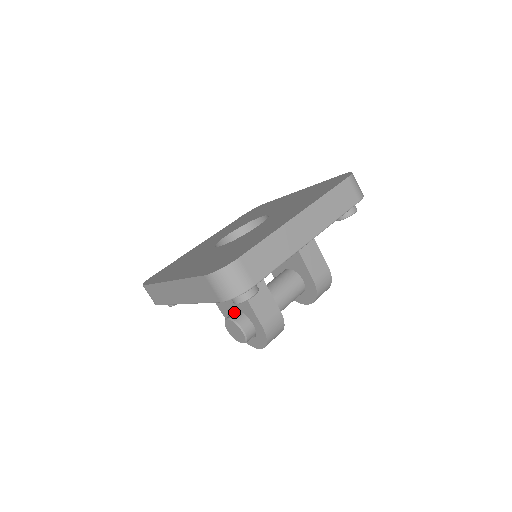
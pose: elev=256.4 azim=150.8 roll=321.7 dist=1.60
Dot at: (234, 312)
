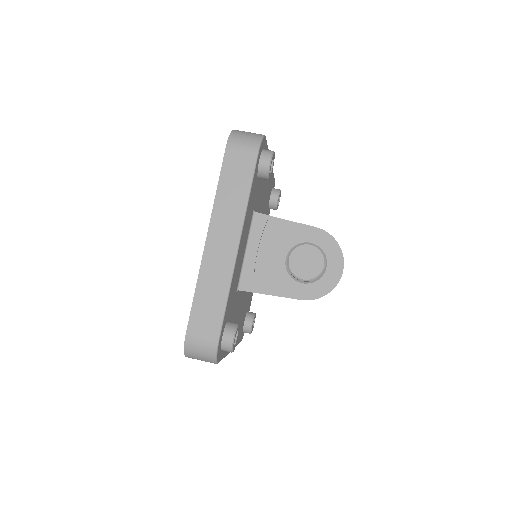
Dot at: occluded
